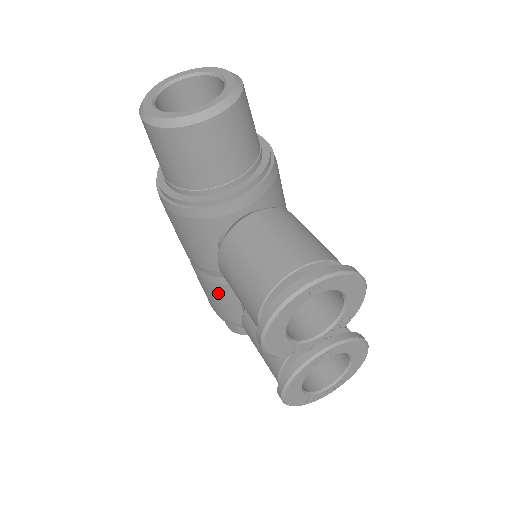
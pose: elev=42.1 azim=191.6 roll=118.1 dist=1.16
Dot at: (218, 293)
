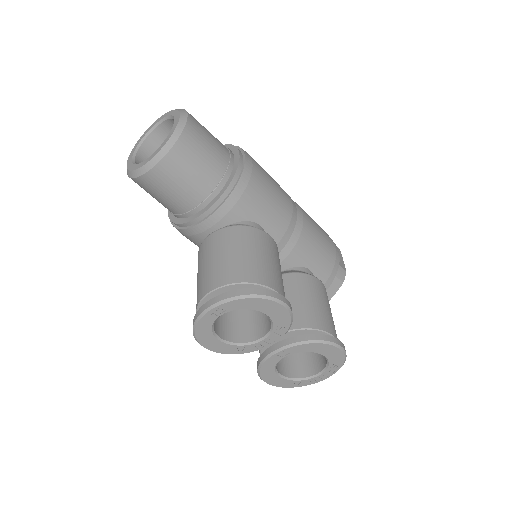
Dot at: occluded
